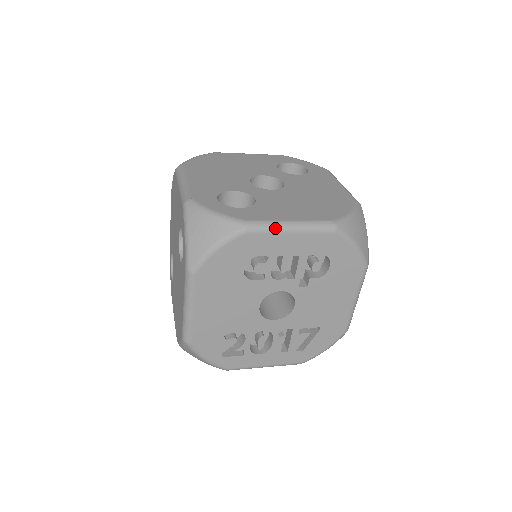
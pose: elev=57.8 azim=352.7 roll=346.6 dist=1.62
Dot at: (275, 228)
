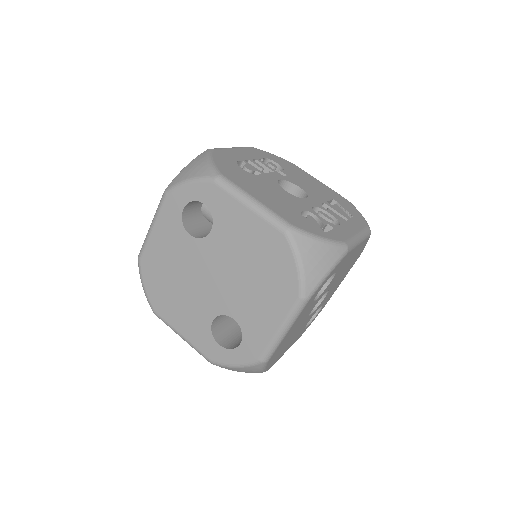
Dot at: (223, 148)
